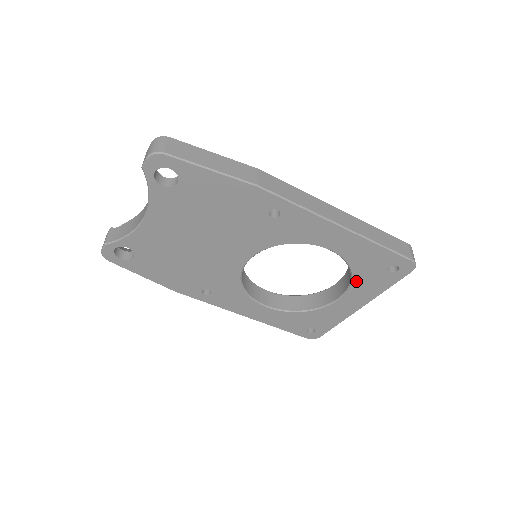
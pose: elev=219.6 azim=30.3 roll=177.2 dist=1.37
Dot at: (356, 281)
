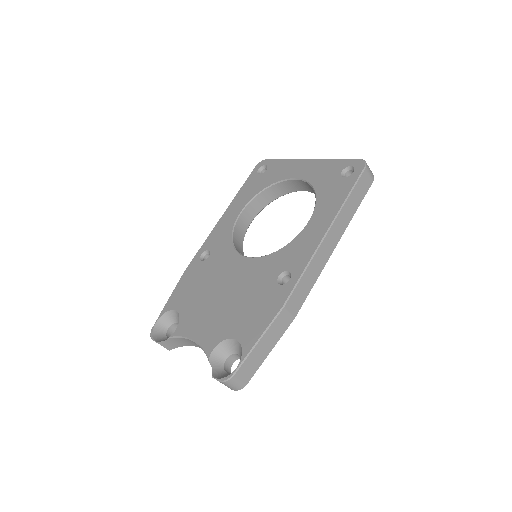
Dot at: occluded
